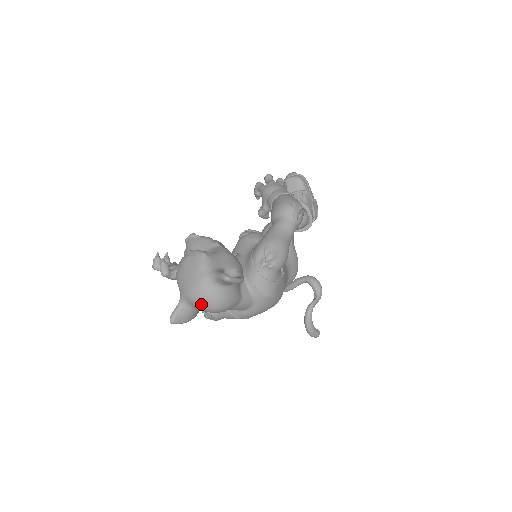
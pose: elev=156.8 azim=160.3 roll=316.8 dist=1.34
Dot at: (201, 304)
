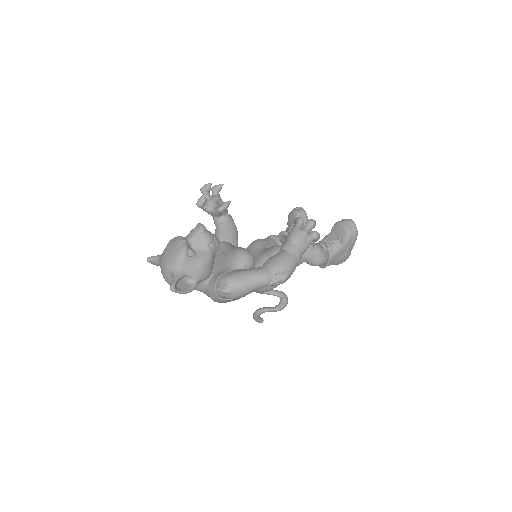
Dot at: occluded
